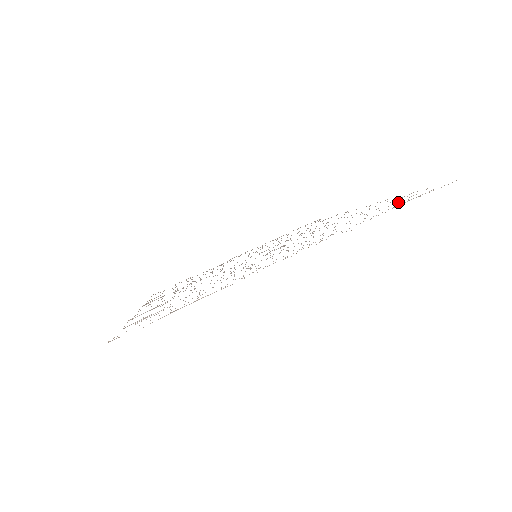
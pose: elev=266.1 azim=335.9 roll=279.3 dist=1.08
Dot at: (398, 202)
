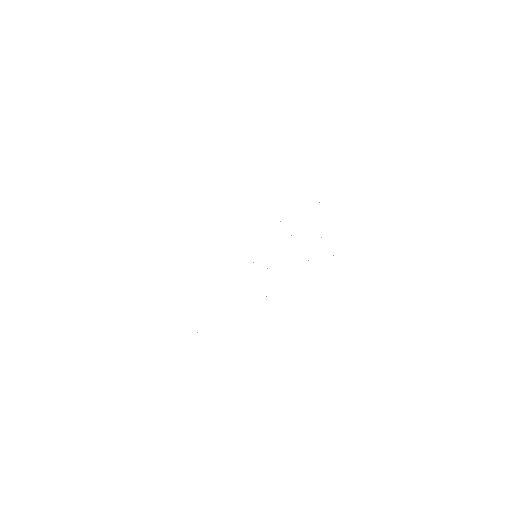
Dot at: occluded
